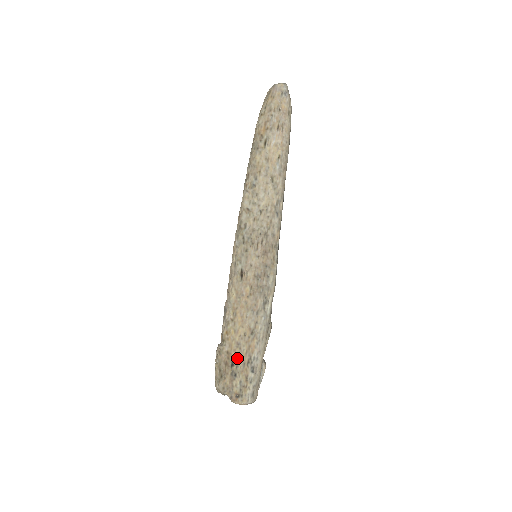
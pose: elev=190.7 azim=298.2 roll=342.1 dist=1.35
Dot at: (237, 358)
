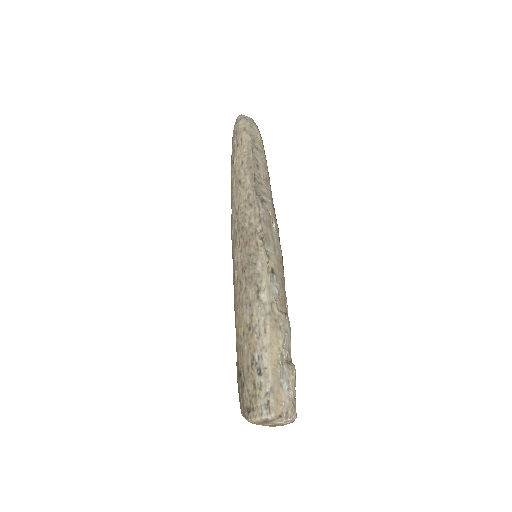
Dot at: (242, 364)
